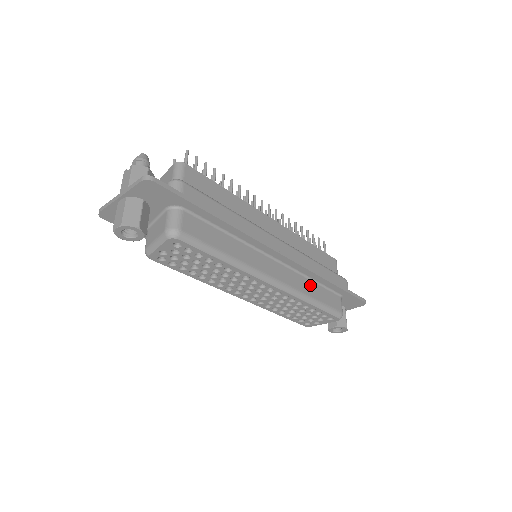
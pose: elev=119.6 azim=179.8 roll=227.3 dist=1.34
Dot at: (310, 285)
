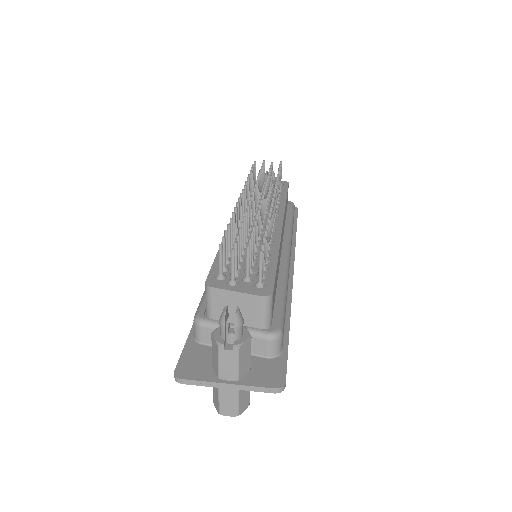
Dot at: occluded
